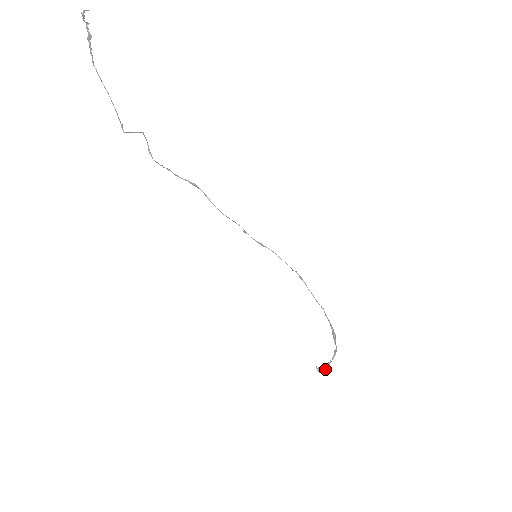
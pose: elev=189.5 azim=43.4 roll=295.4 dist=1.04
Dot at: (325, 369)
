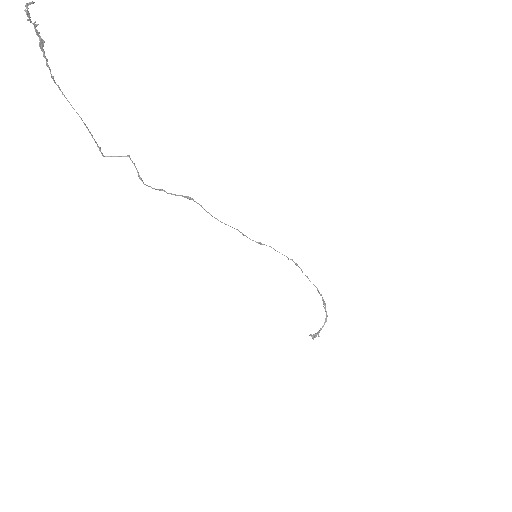
Dot at: occluded
